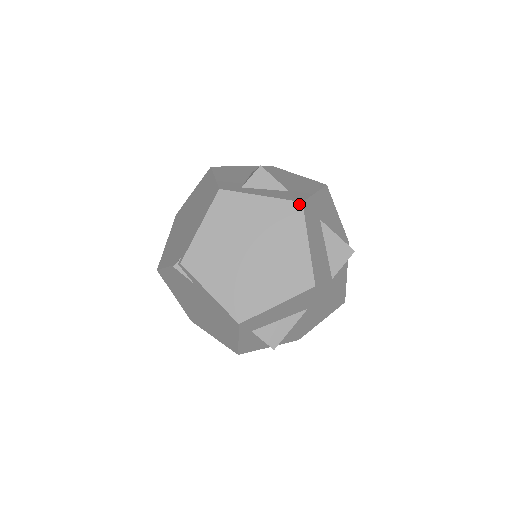
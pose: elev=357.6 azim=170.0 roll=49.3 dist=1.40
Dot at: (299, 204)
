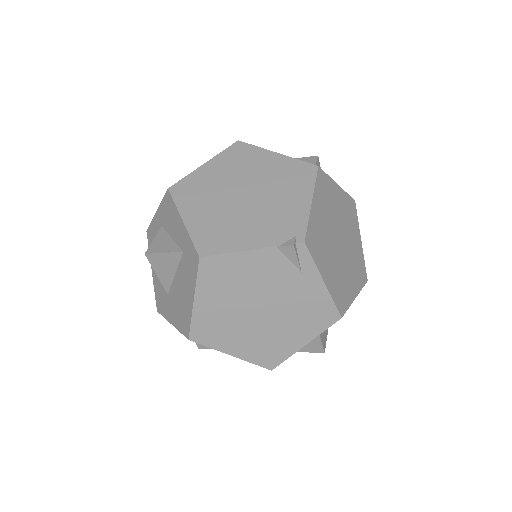
Dot at: (354, 202)
